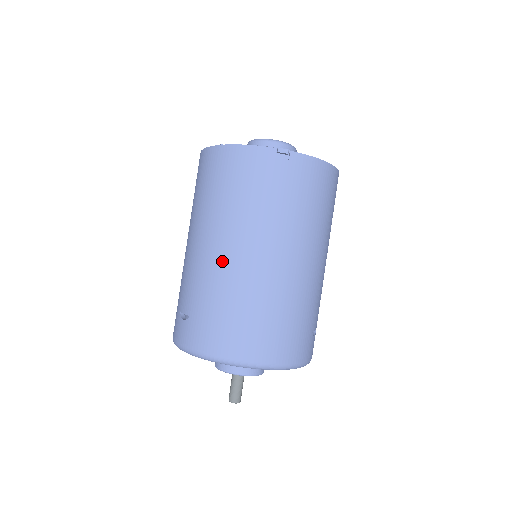
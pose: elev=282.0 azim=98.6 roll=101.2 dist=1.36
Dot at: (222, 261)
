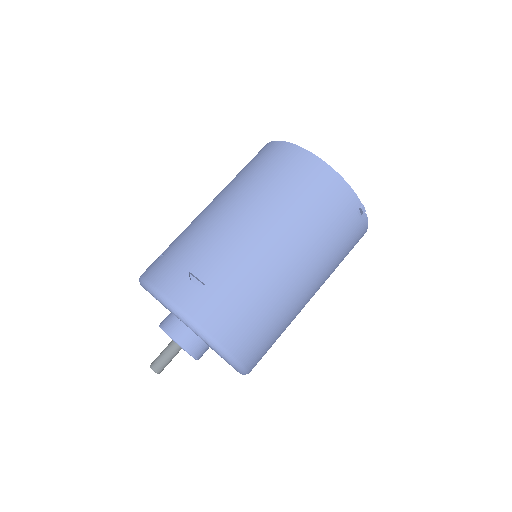
Dot at: (272, 260)
